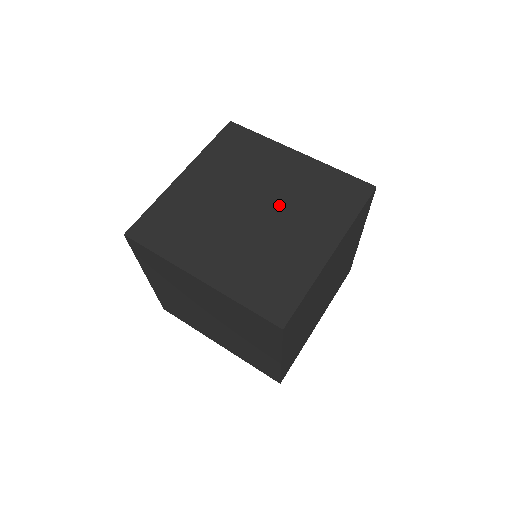
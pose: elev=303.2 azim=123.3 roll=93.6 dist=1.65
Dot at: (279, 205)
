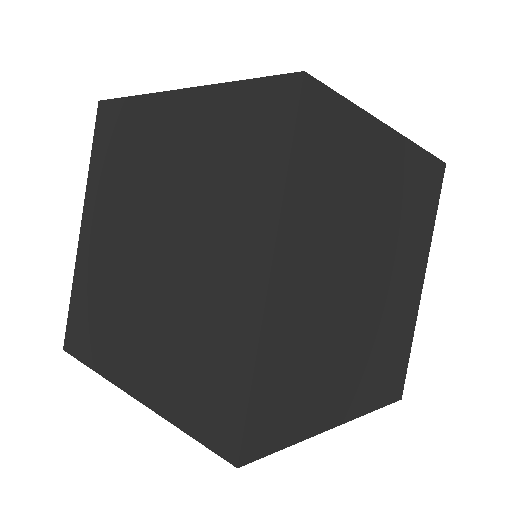
Dot at: occluded
